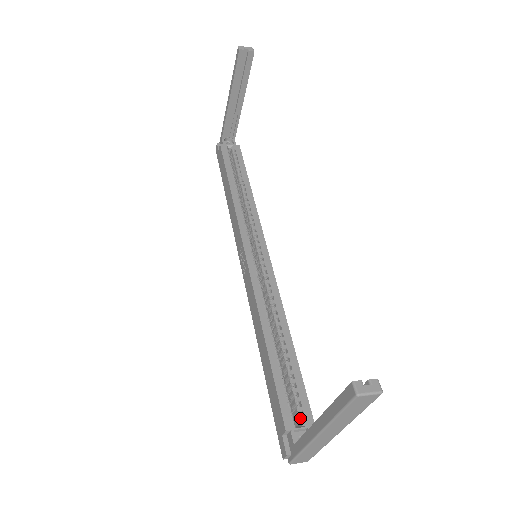
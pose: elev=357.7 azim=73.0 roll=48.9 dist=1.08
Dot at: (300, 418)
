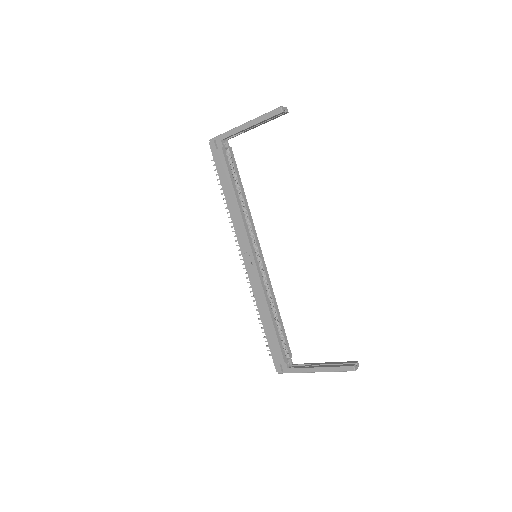
Dot at: (287, 354)
